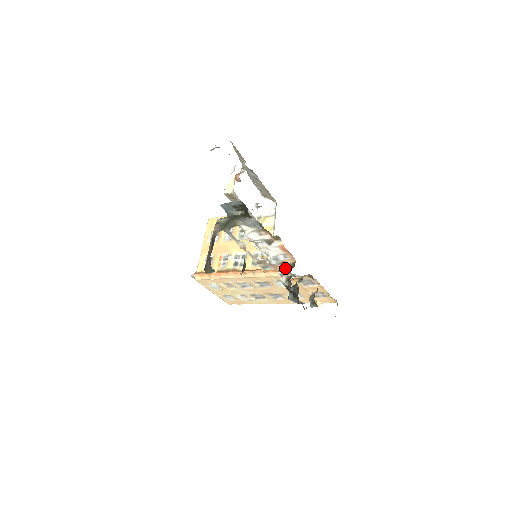
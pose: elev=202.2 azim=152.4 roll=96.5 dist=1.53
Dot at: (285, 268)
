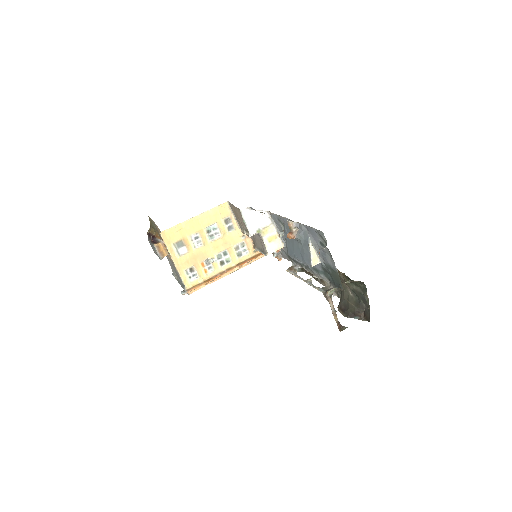
Dot at: occluded
